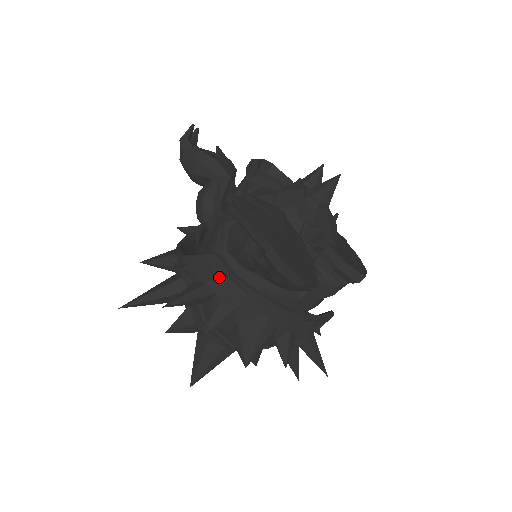
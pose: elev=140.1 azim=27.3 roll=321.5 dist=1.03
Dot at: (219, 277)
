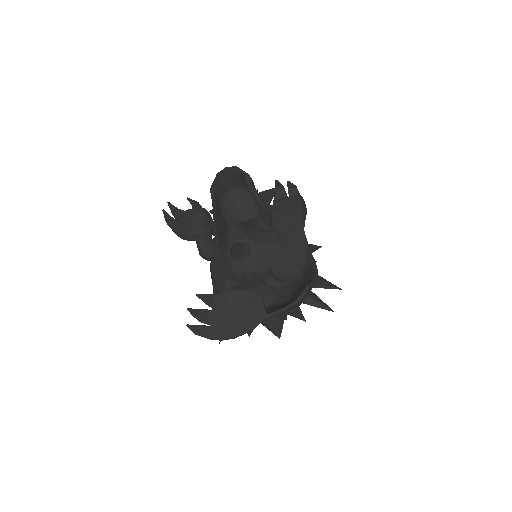
Dot at: occluded
